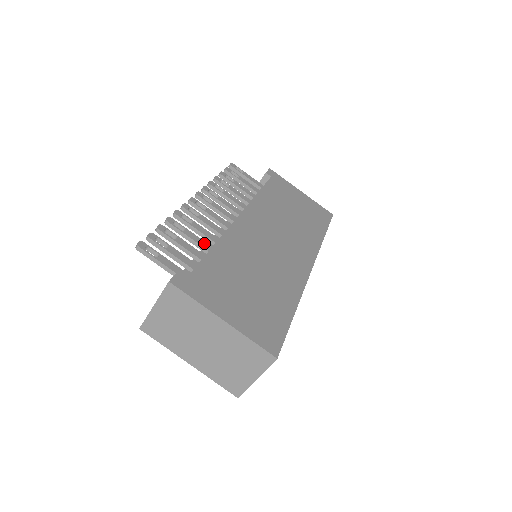
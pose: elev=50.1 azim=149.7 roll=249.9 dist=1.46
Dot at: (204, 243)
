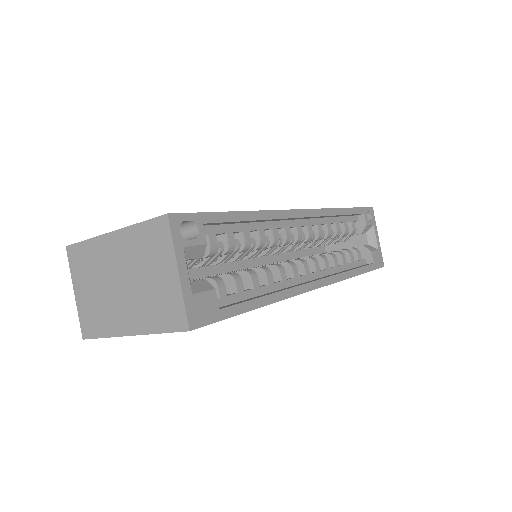
Dot at: occluded
